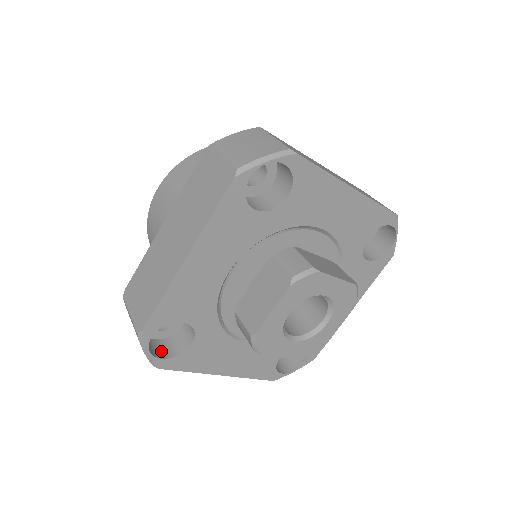
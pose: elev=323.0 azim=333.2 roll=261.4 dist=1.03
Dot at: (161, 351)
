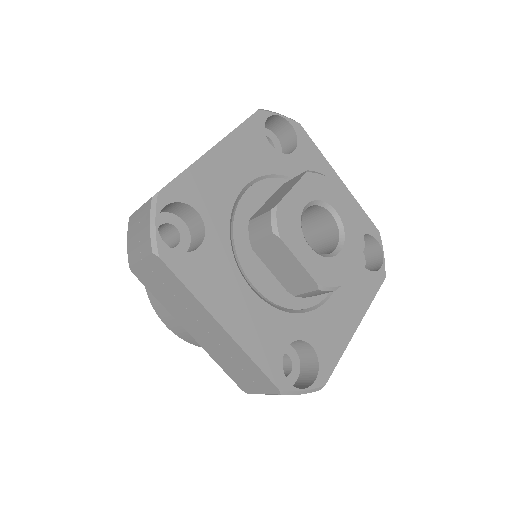
Dot at: occluded
